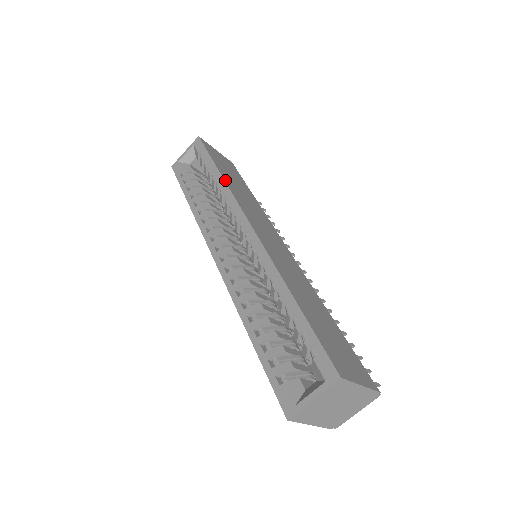
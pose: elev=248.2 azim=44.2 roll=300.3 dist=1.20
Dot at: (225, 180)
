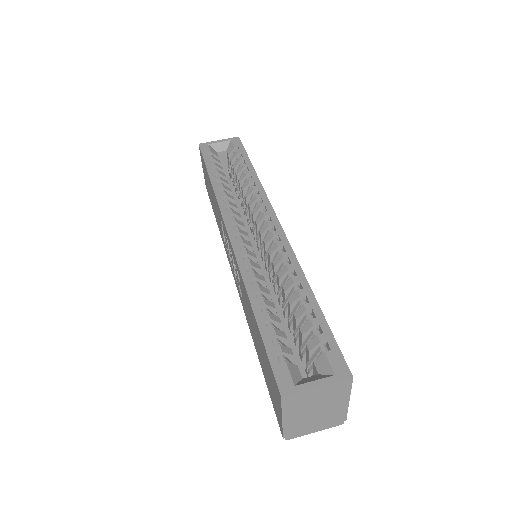
Dot at: (259, 180)
